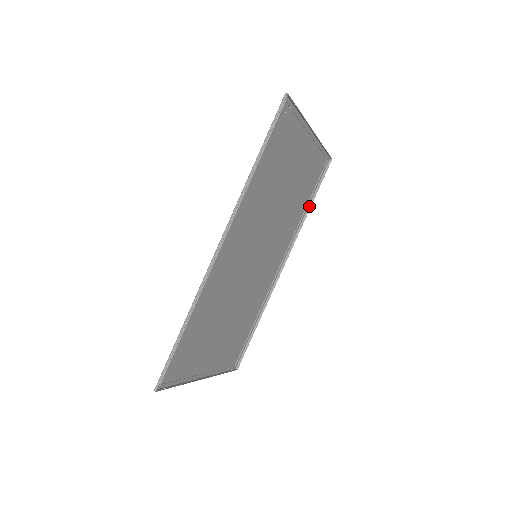
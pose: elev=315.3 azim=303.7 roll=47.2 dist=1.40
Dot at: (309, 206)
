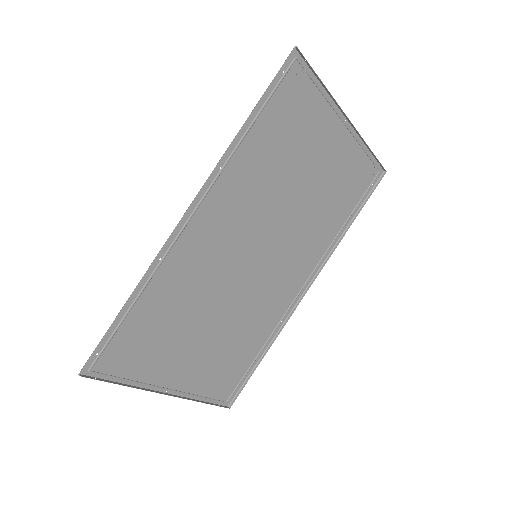
Dot at: (350, 223)
